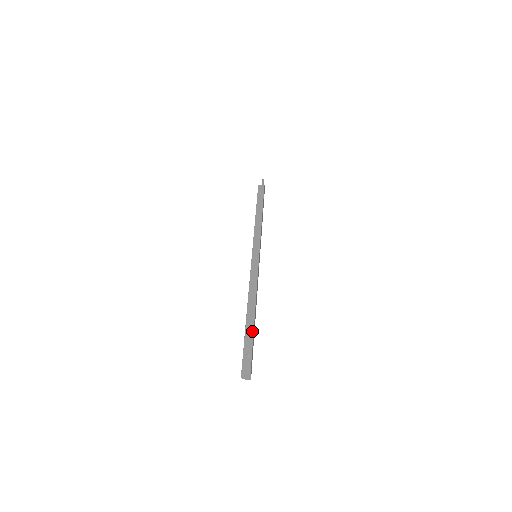
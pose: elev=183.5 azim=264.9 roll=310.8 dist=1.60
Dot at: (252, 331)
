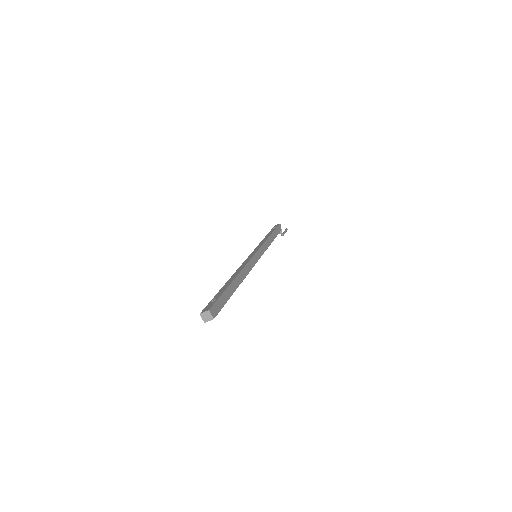
Dot at: (226, 287)
